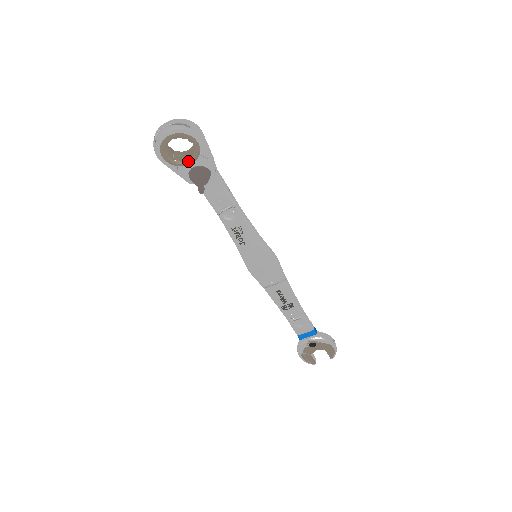
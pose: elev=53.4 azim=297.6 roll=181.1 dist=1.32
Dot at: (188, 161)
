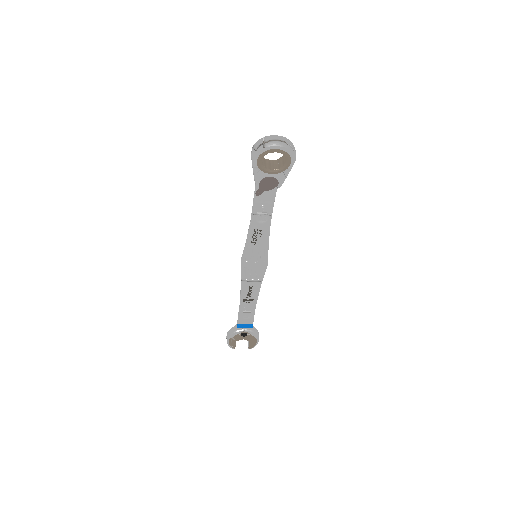
Dot at: (271, 171)
